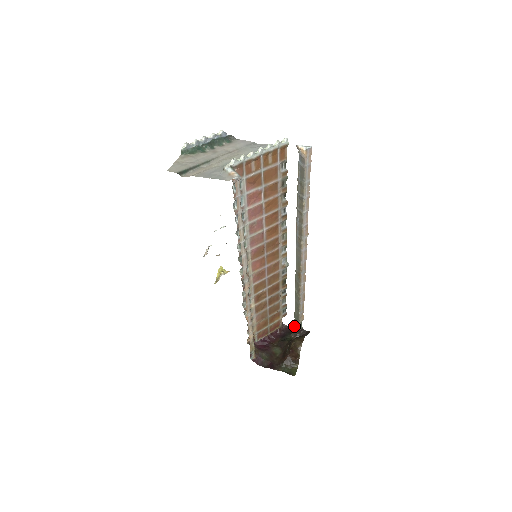
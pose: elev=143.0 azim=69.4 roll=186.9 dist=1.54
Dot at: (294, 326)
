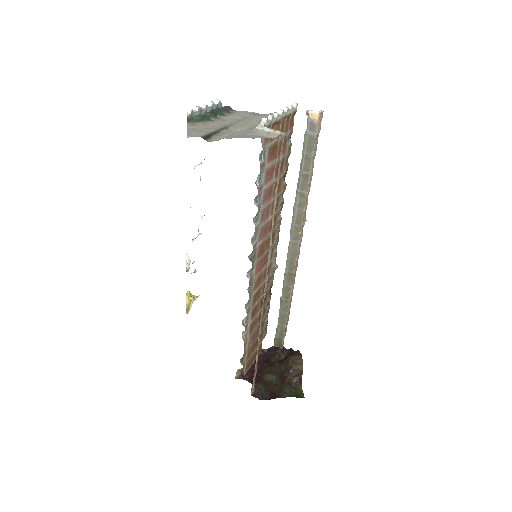
Dot at: (274, 347)
